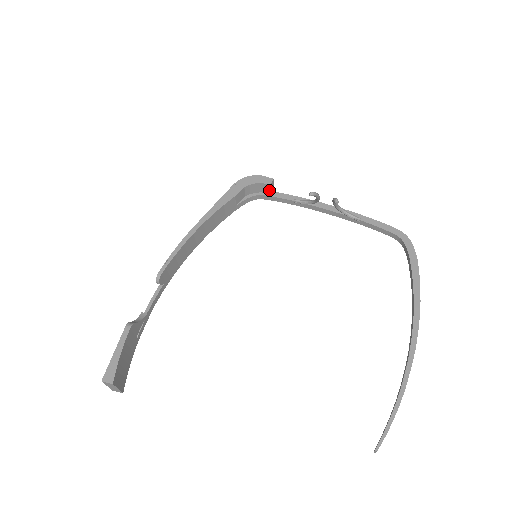
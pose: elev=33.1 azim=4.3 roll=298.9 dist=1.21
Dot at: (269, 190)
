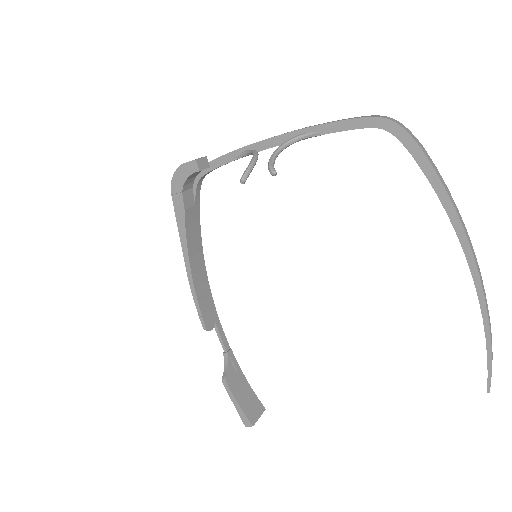
Dot at: occluded
